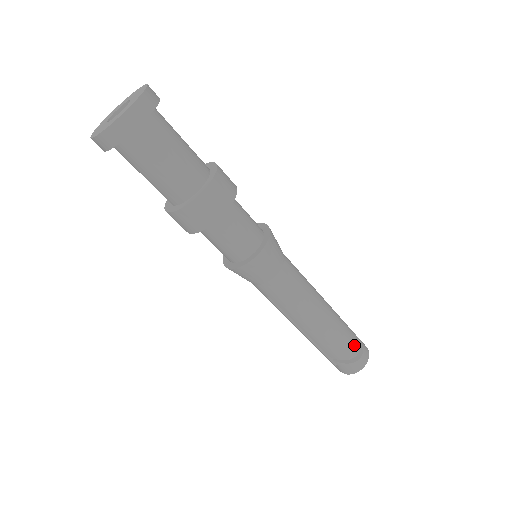
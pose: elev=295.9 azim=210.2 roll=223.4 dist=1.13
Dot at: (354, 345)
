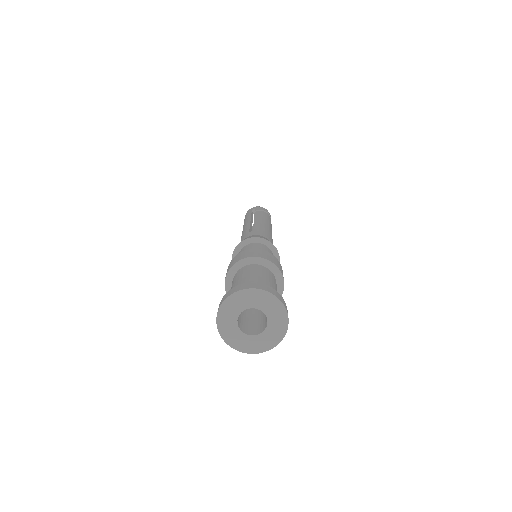
Dot at: (270, 219)
